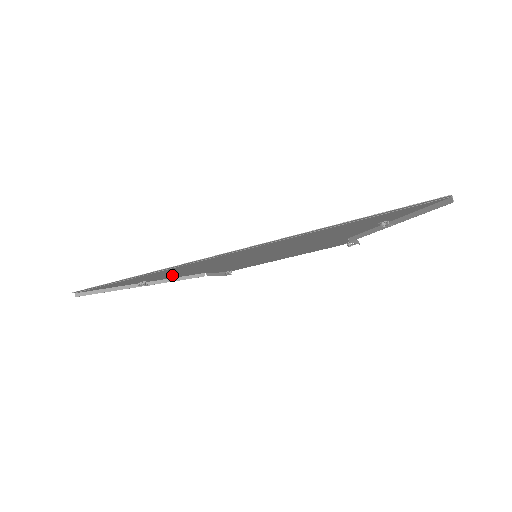
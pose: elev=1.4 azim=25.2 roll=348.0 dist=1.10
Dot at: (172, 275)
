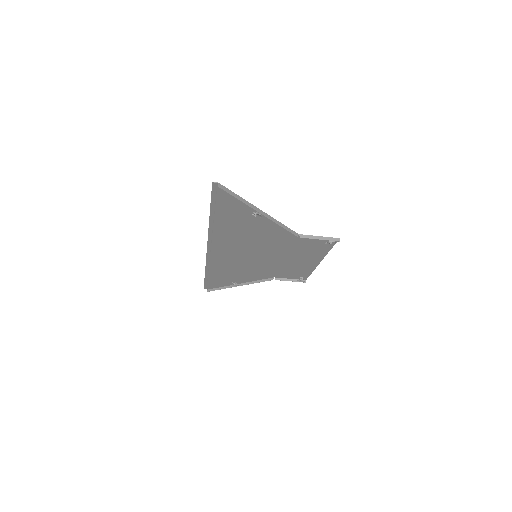
Dot at: (241, 276)
